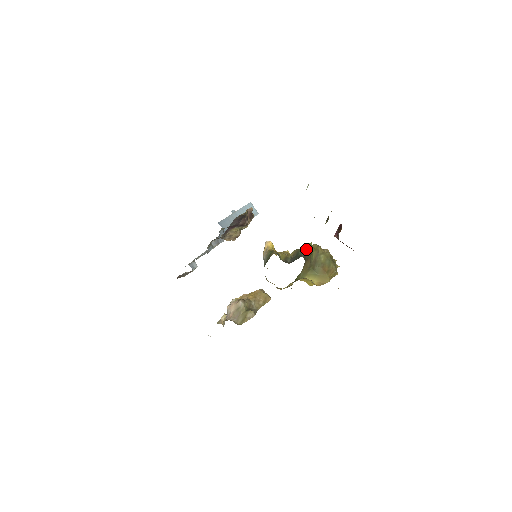
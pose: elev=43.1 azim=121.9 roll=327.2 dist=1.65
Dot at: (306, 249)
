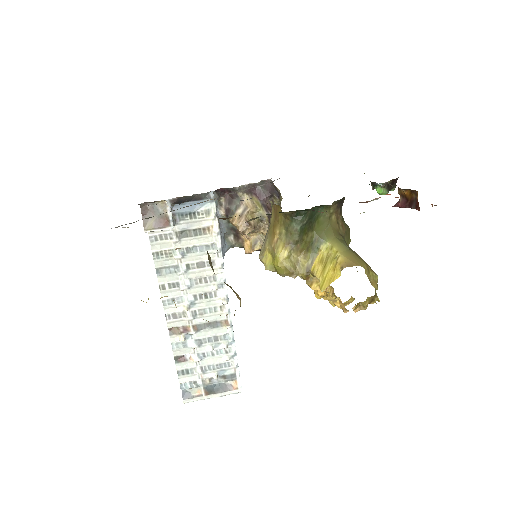
Dot at: occluded
